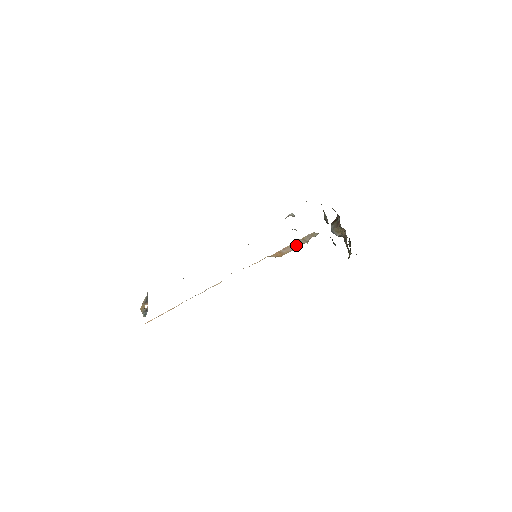
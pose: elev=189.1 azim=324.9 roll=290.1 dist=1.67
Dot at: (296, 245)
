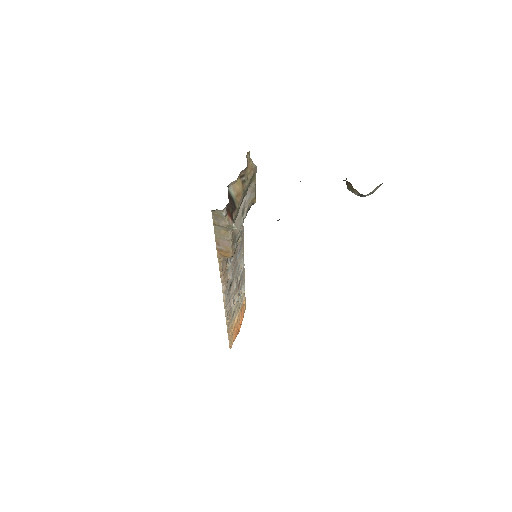
Dot at: (223, 235)
